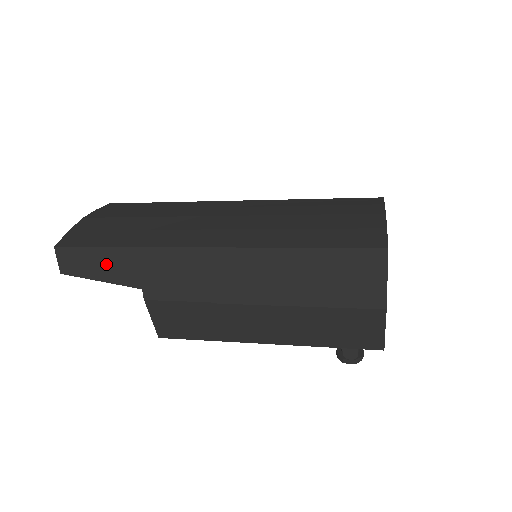
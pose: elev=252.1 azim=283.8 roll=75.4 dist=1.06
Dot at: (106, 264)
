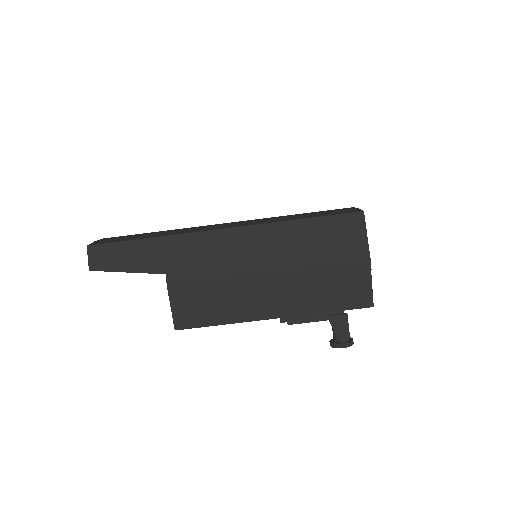
Dot at: (135, 255)
